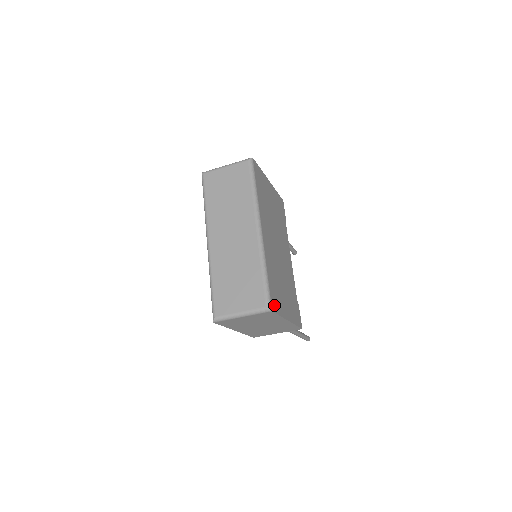
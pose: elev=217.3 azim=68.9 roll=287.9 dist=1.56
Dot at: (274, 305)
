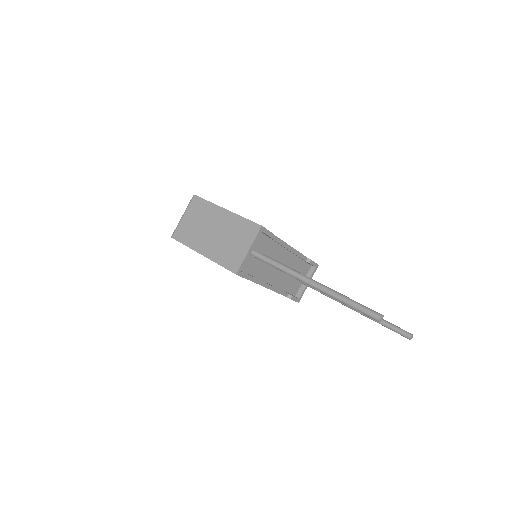
Dot at: occluded
